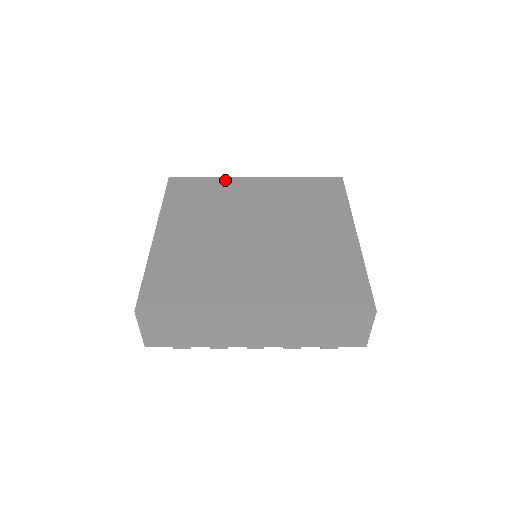
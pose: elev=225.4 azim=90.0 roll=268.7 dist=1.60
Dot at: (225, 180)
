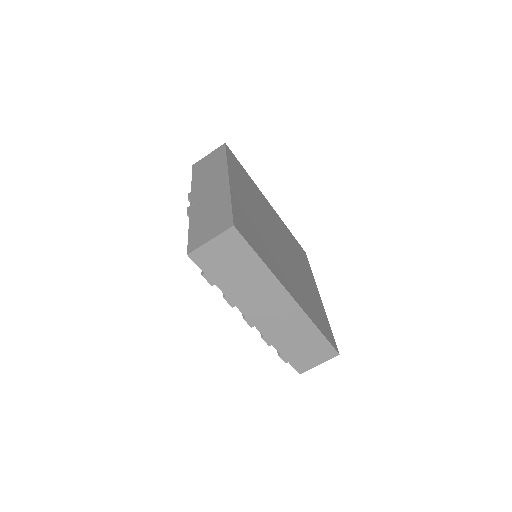
Dot at: (255, 185)
